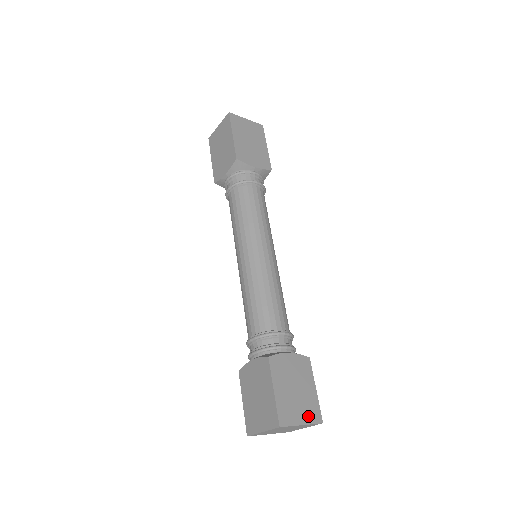
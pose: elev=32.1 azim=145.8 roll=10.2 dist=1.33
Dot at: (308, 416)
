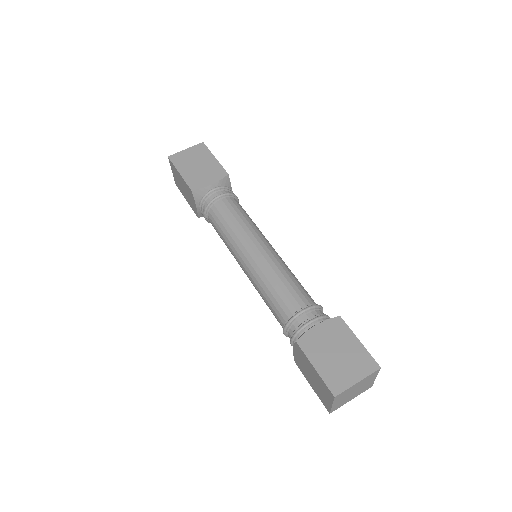
Dot at: (361, 370)
